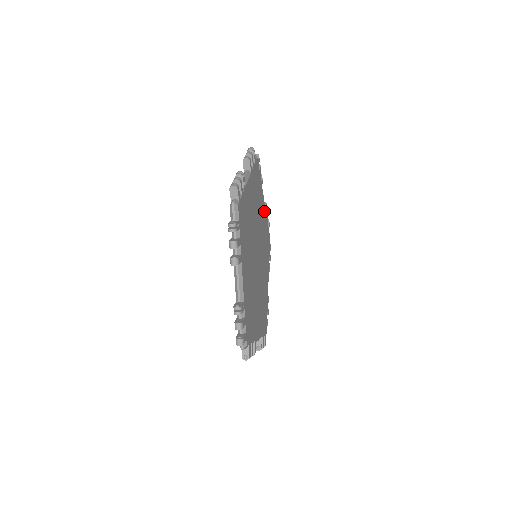
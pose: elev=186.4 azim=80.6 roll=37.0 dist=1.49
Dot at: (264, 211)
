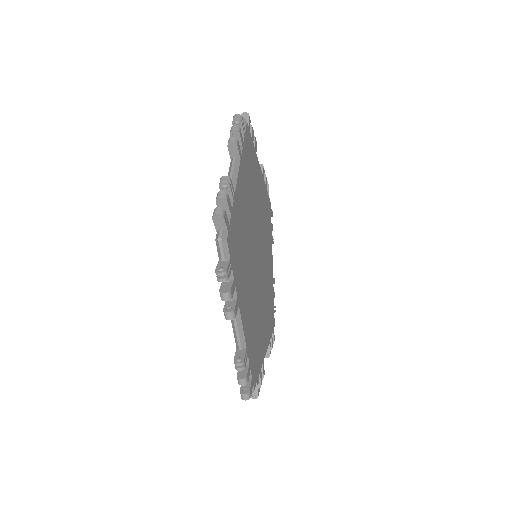
Dot at: (261, 181)
